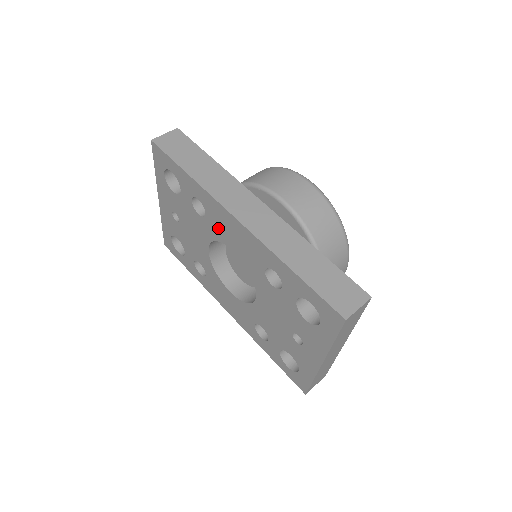
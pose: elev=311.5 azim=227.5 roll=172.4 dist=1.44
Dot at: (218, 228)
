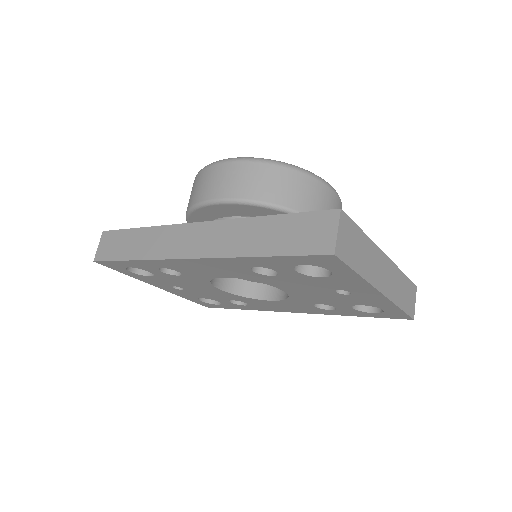
Dot at: (196, 273)
